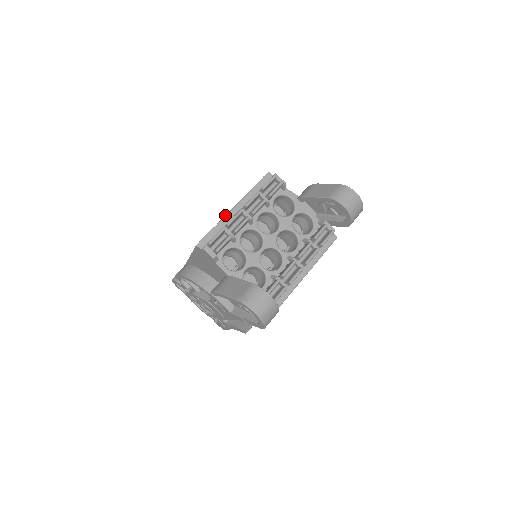
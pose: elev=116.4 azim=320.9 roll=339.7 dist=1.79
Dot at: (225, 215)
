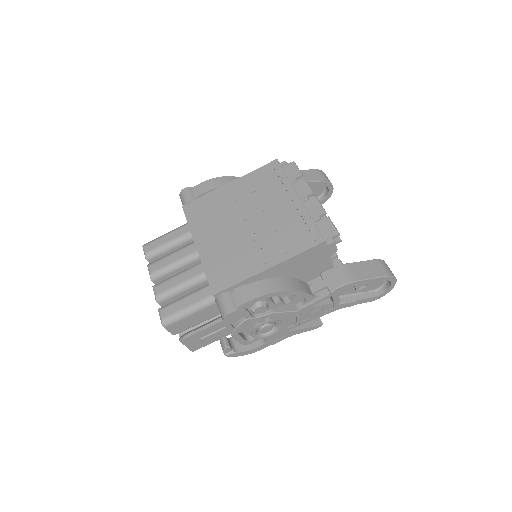
Dot at: (304, 206)
